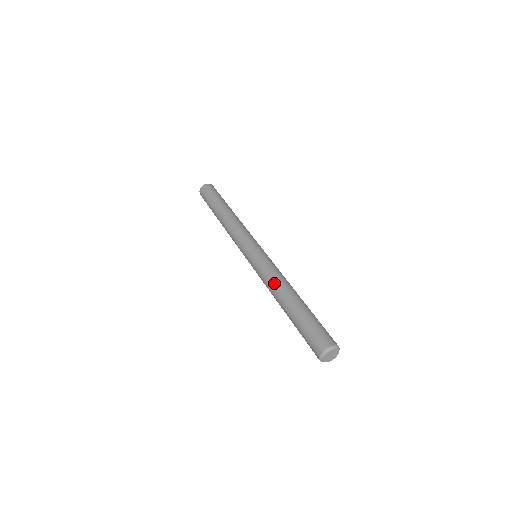
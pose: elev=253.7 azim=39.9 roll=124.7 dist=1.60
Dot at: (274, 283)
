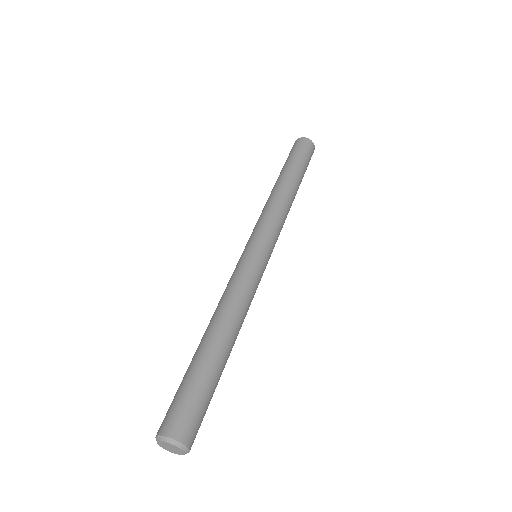
Dot at: (219, 303)
